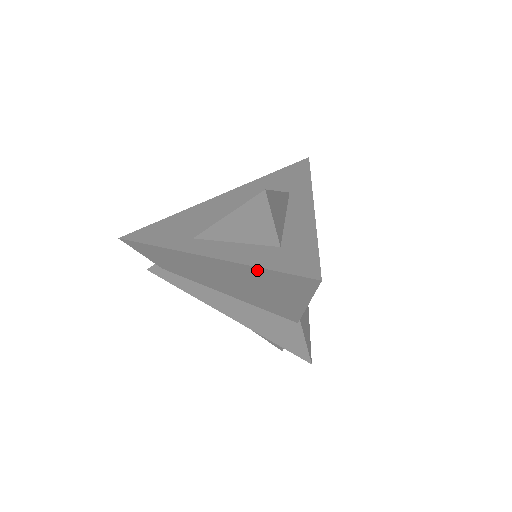
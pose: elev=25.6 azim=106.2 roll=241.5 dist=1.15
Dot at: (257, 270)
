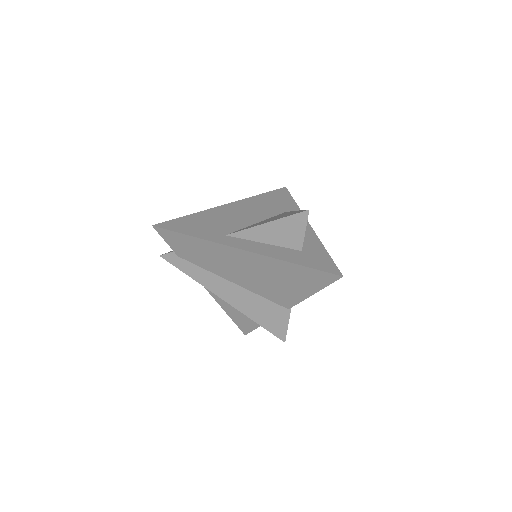
Dot at: (290, 265)
